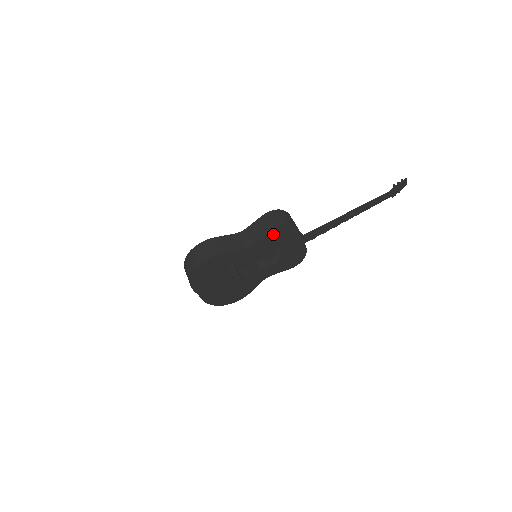
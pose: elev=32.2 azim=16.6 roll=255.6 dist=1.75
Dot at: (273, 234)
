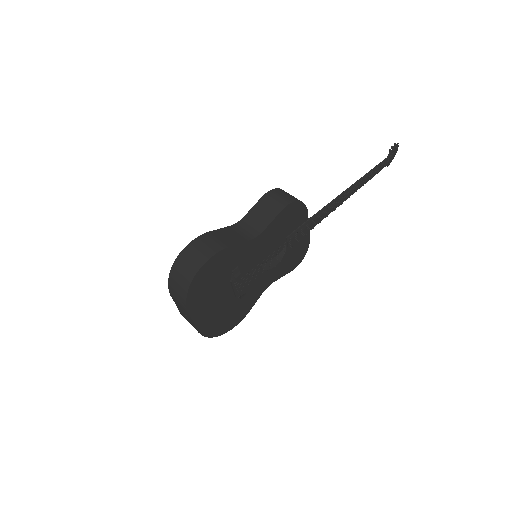
Dot at: (283, 216)
